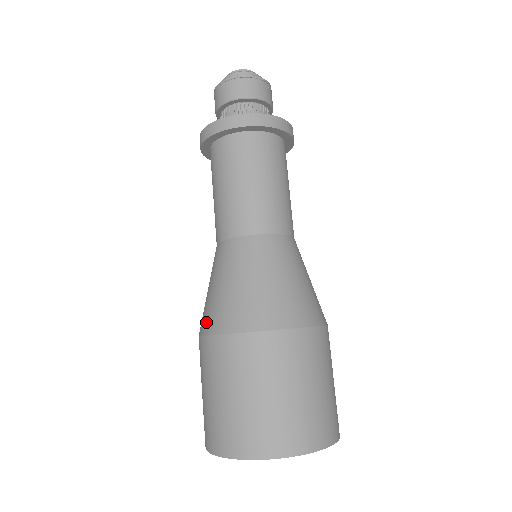
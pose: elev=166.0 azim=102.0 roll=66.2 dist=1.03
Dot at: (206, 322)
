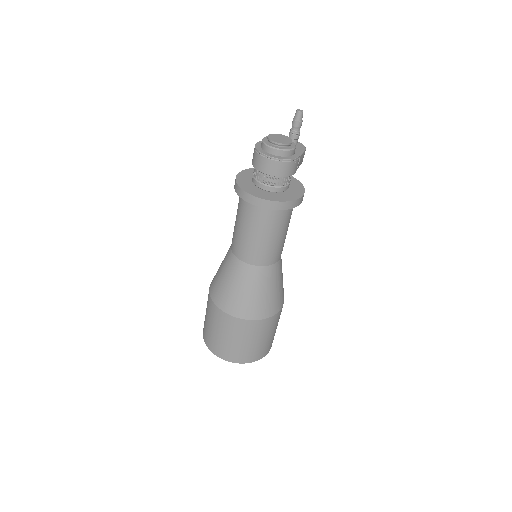
Dot at: (213, 278)
